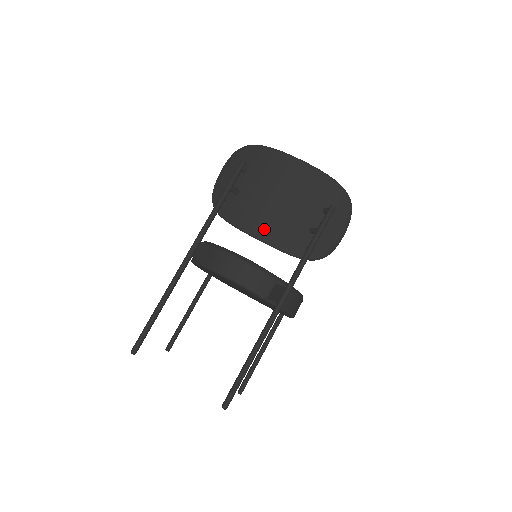
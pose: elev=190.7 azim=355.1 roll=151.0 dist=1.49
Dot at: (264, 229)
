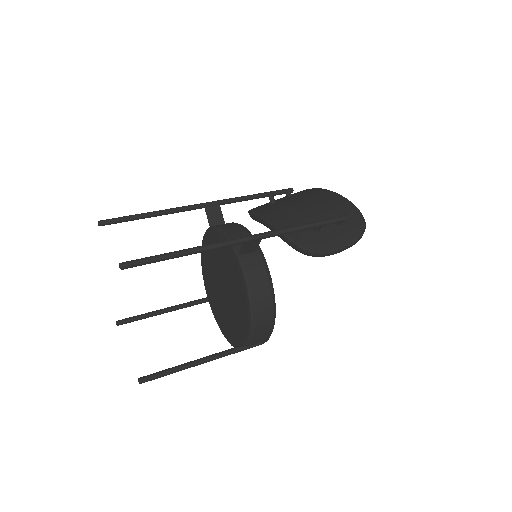
Dot at: (275, 216)
